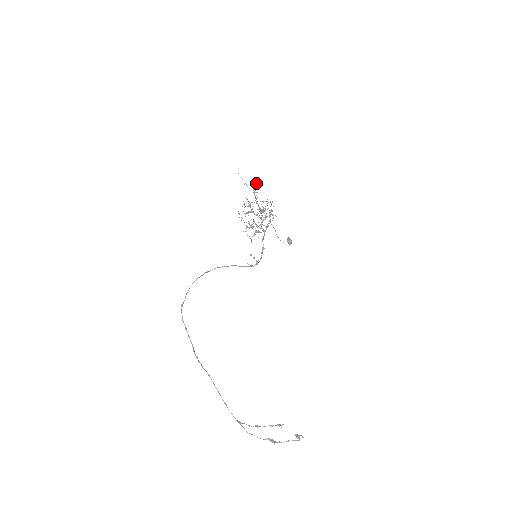
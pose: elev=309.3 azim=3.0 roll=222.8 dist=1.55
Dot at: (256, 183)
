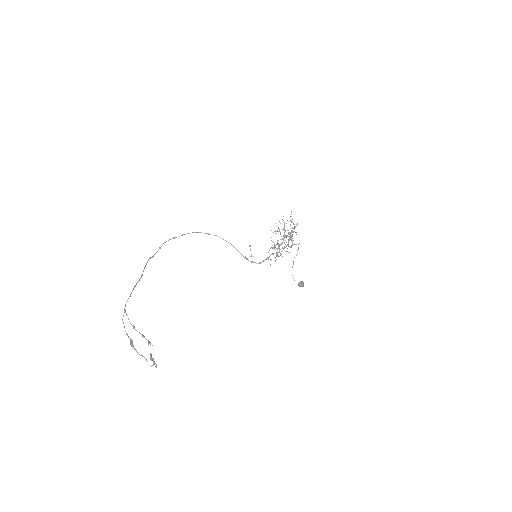
Dot at: occluded
